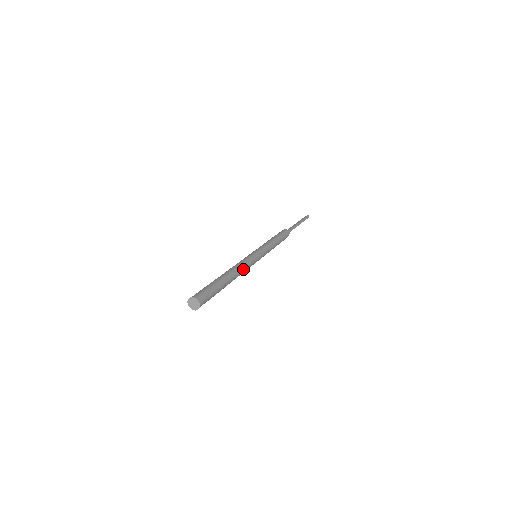
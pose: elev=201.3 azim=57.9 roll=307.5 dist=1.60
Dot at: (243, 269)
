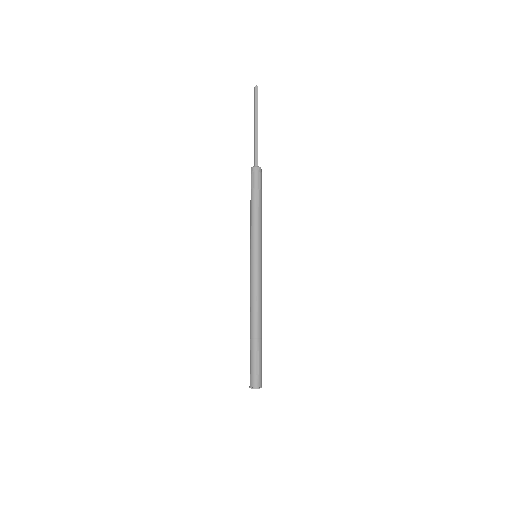
Dot at: (261, 299)
